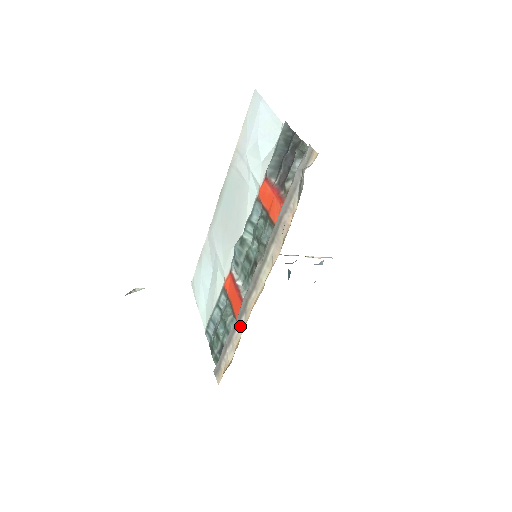
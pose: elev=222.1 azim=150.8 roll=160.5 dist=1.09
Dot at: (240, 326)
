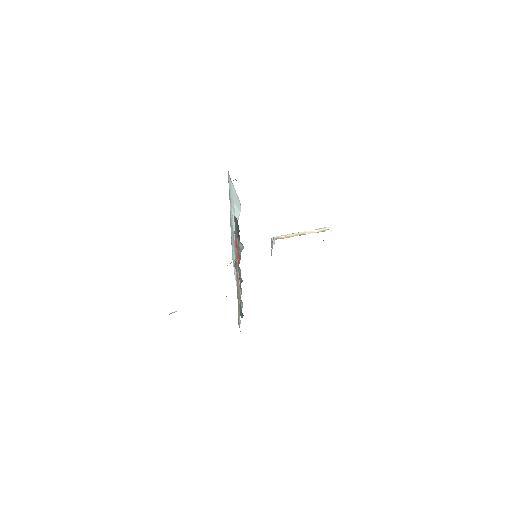
Dot at: (239, 310)
